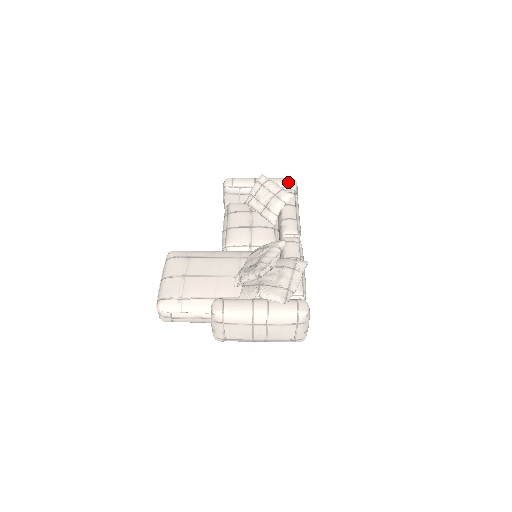
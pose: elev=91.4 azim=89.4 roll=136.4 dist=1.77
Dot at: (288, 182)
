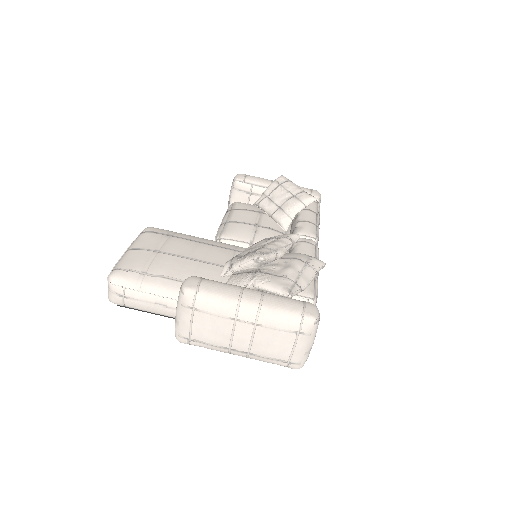
Dot at: (311, 191)
